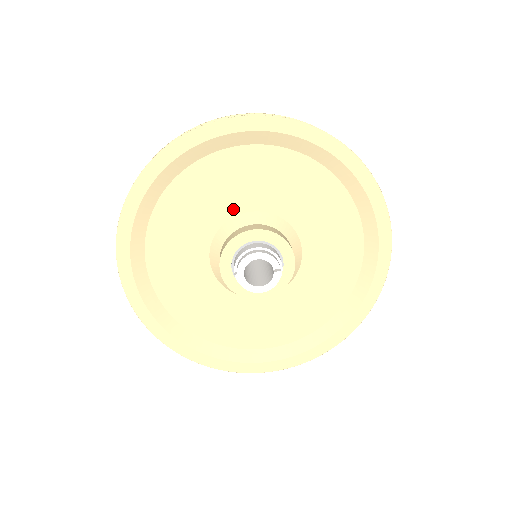
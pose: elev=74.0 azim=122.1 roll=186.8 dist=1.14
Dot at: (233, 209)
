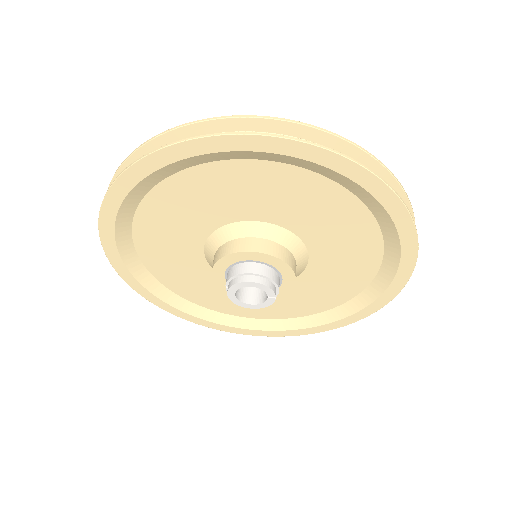
Dot at: (237, 215)
